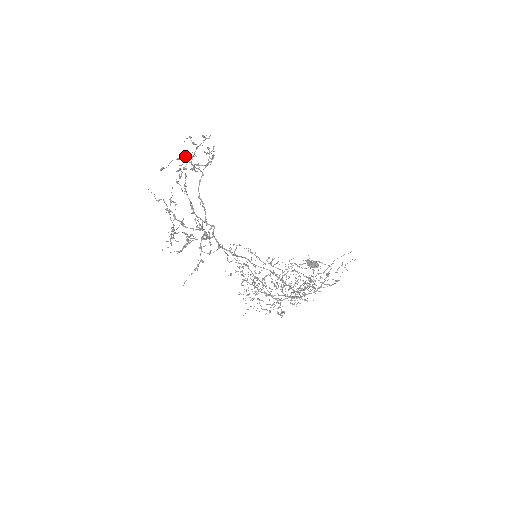
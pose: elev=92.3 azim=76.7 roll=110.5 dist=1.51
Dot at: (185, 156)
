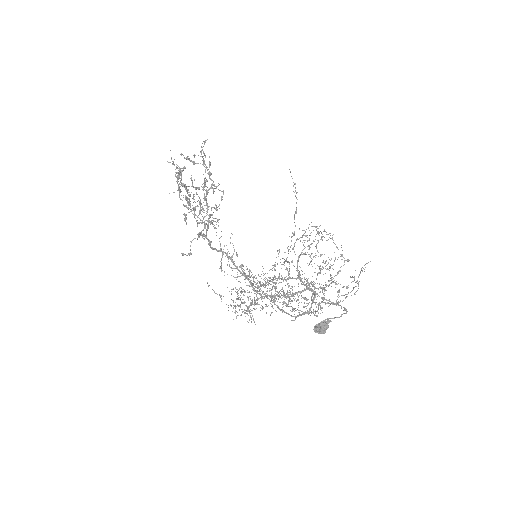
Dot at: (204, 153)
